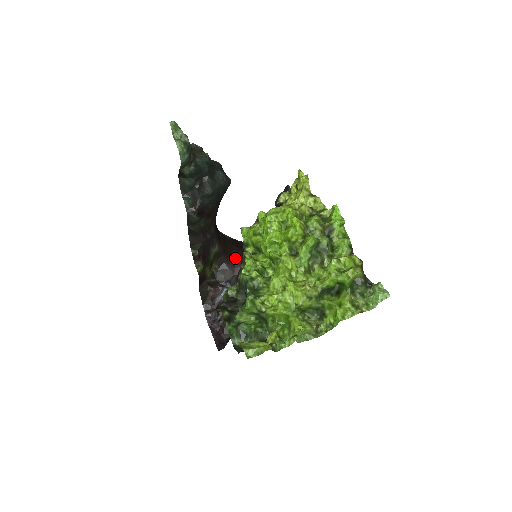
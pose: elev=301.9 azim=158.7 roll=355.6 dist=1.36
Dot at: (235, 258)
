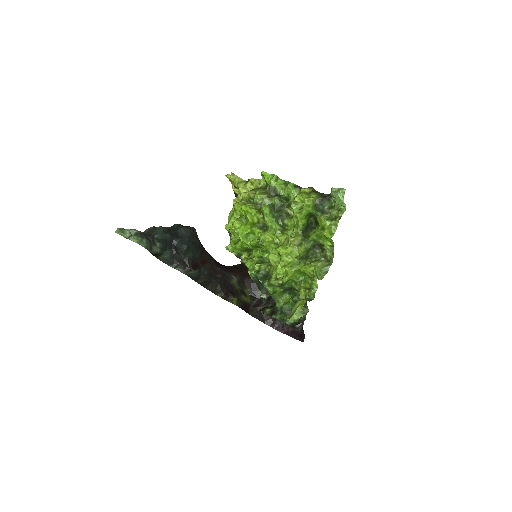
Dot at: occluded
